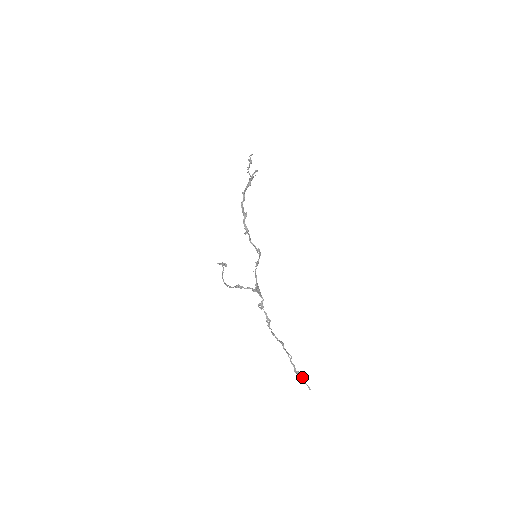
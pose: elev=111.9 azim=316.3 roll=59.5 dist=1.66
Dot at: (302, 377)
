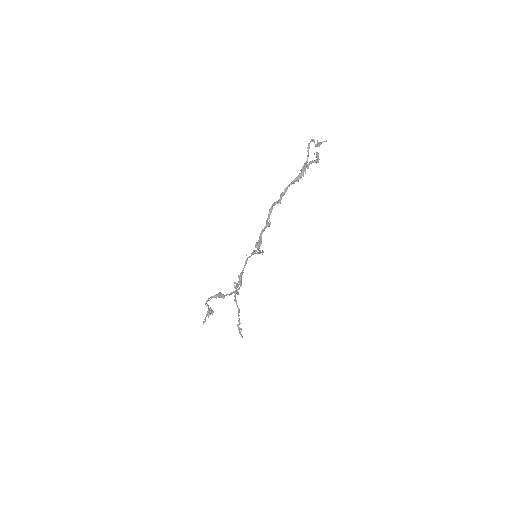
Dot at: occluded
